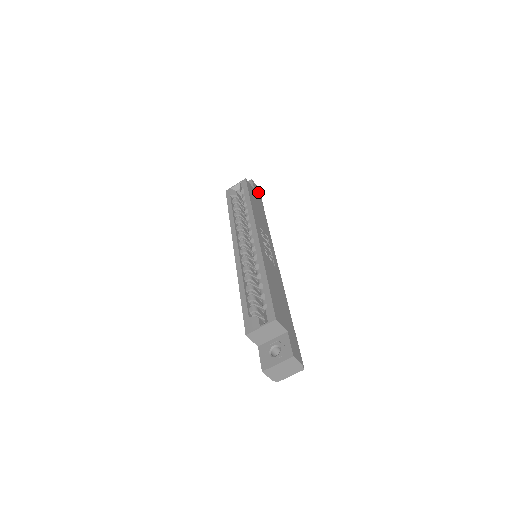
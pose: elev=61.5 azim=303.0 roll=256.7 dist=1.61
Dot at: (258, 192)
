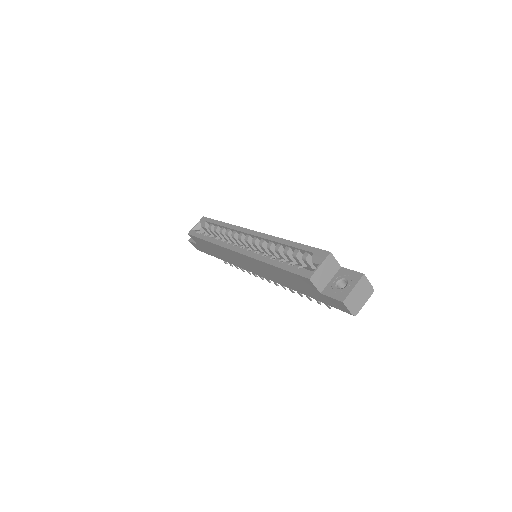
Dot at: occluded
